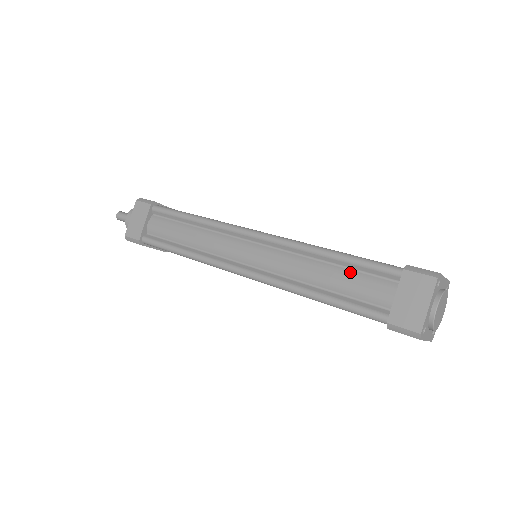
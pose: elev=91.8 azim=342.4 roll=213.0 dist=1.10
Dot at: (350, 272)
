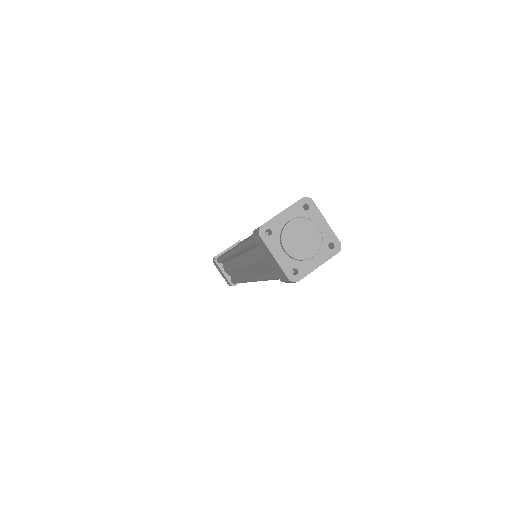
Dot at: (256, 252)
